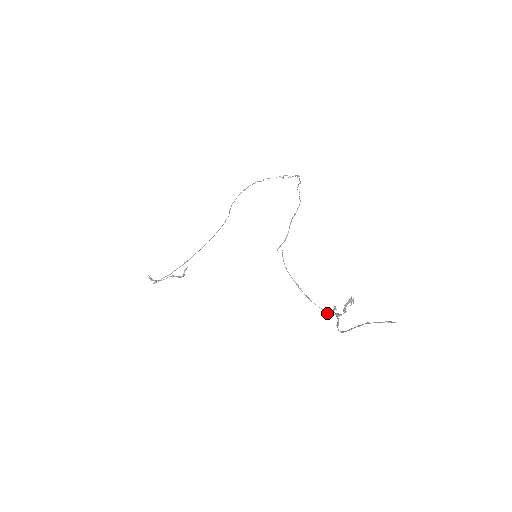
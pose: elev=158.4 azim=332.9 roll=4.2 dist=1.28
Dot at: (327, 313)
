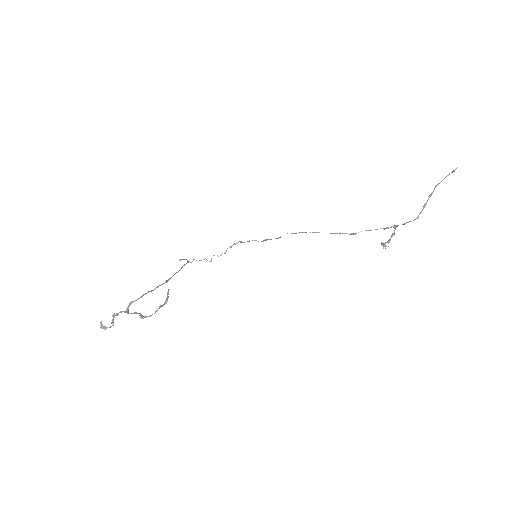
Dot at: occluded
